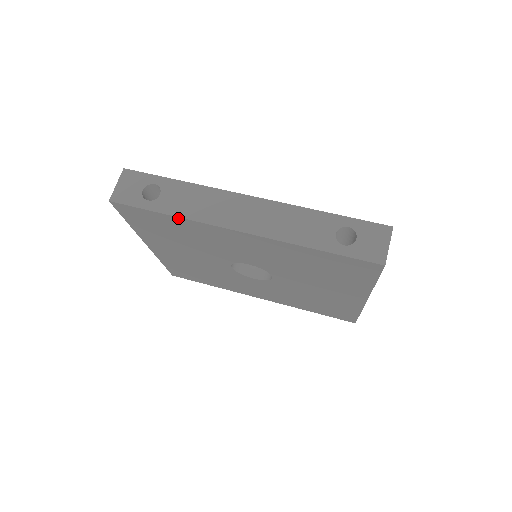
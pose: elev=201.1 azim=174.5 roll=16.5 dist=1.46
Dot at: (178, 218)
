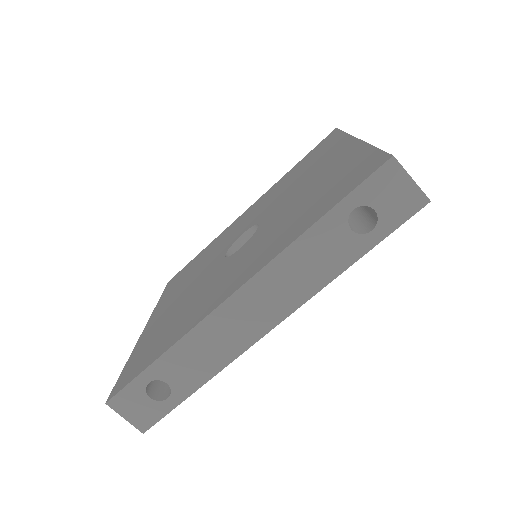
Dot at: (210, 378)
